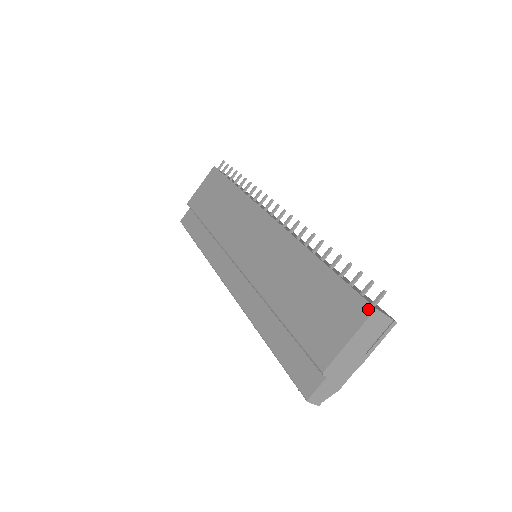
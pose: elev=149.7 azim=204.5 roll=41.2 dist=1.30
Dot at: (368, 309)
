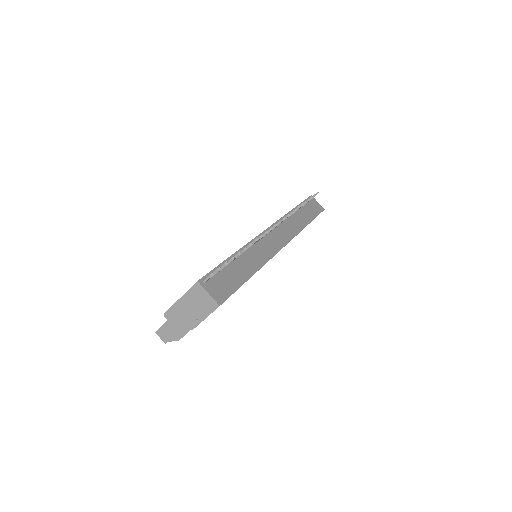
Dot at: (197, 281)
